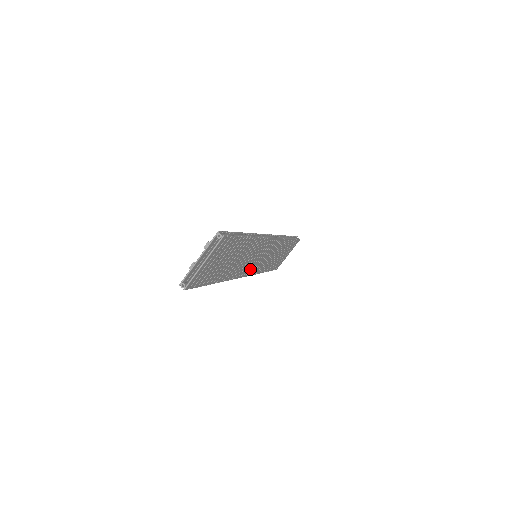
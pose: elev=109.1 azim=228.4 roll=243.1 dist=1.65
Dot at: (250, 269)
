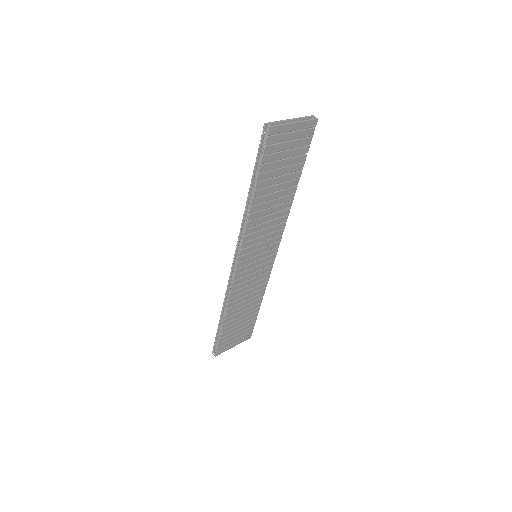
Dot at: (244, 266)
